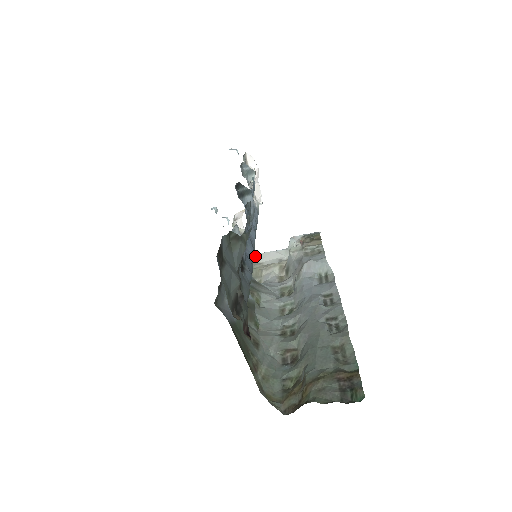
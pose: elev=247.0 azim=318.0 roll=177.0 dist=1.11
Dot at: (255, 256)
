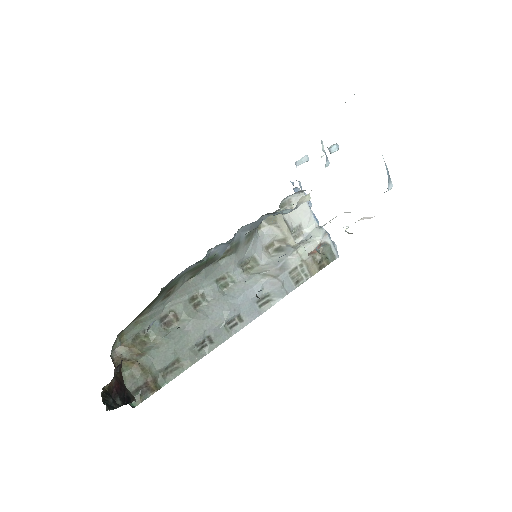
Dot at: occluded
